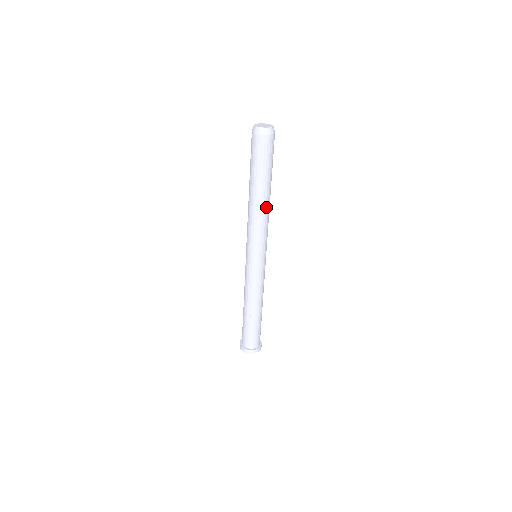
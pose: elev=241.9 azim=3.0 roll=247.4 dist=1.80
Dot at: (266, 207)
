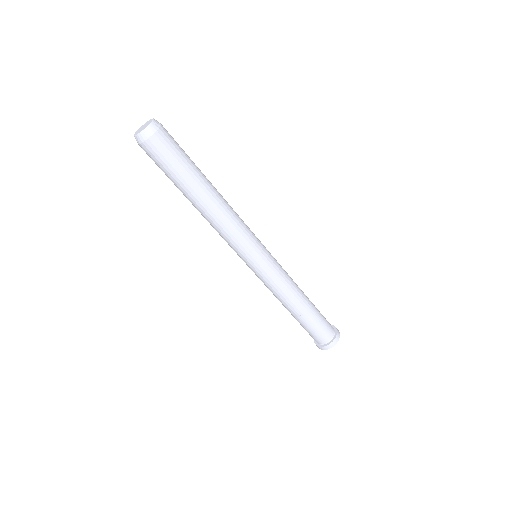
Dot at: (222, 202)
